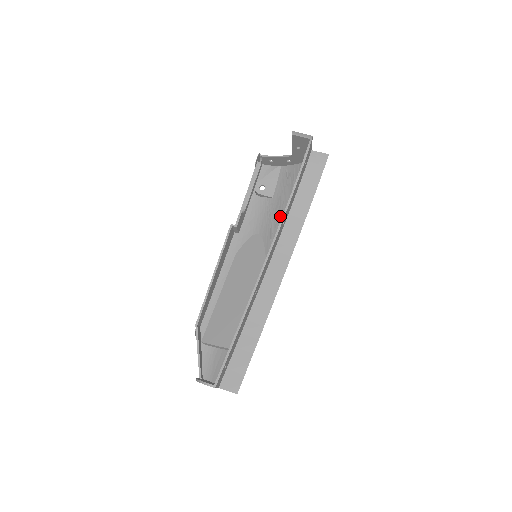
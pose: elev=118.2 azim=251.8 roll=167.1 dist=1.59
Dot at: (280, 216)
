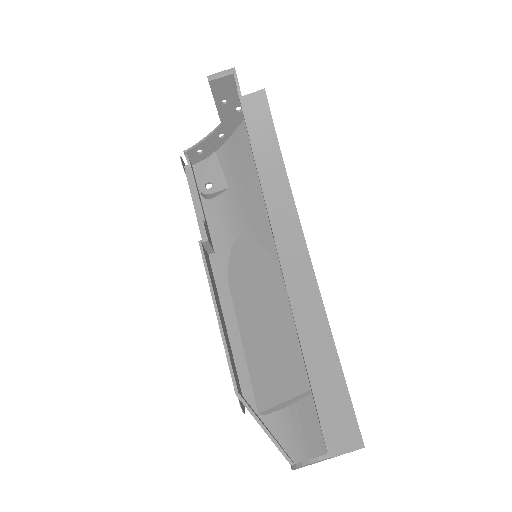
Dot at: (252, 197)
